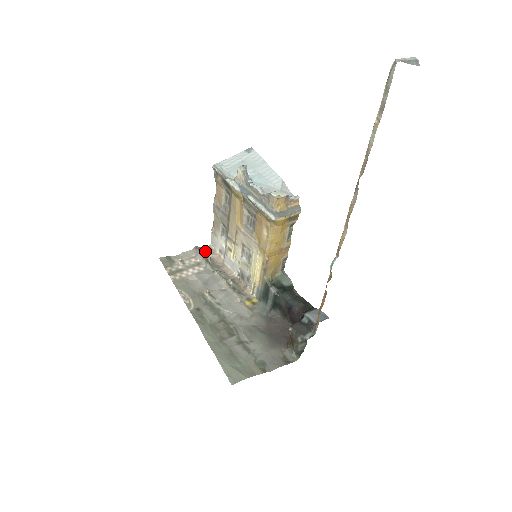
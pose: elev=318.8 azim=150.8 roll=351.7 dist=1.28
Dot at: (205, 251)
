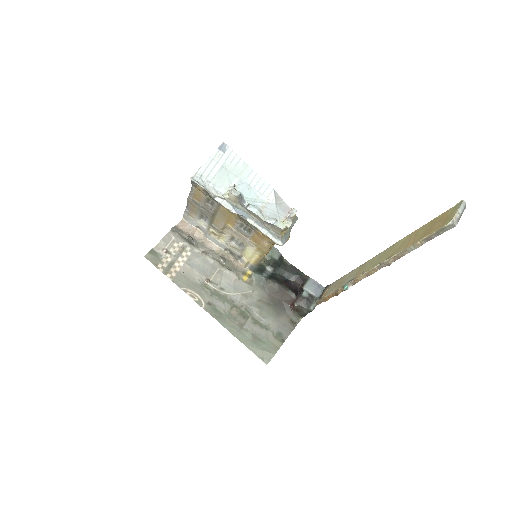
Dot at: (181, 229)
